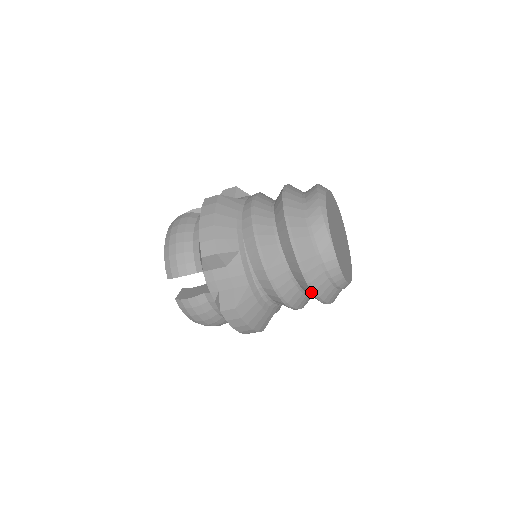
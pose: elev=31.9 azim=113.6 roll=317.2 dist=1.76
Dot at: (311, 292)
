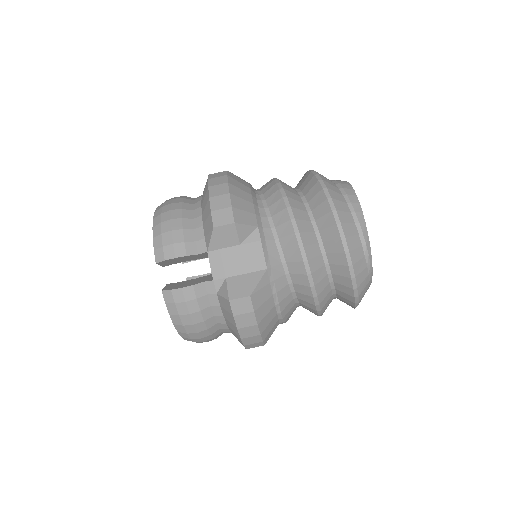
Dot at: (314, 178)
